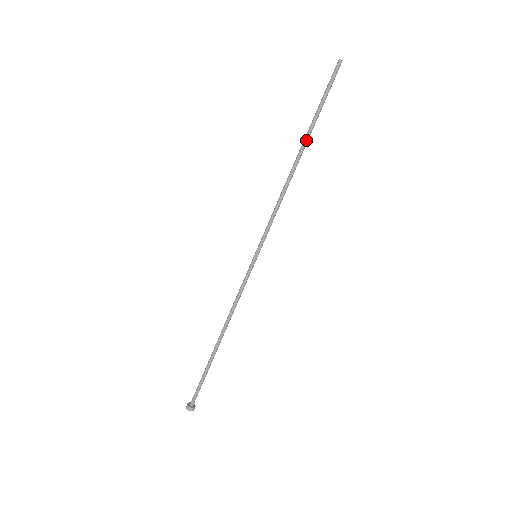
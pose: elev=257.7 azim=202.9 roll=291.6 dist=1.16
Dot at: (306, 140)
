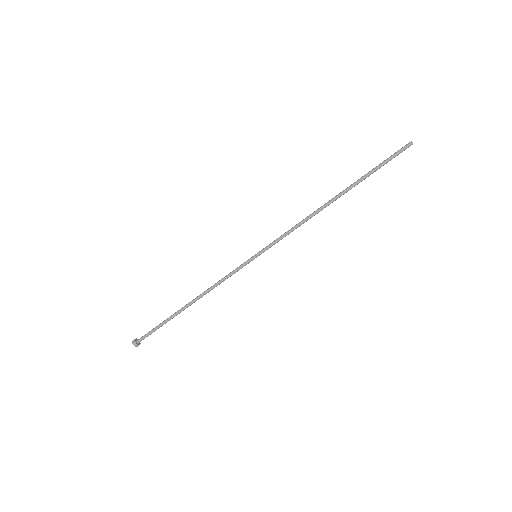
Dot at: occluded
